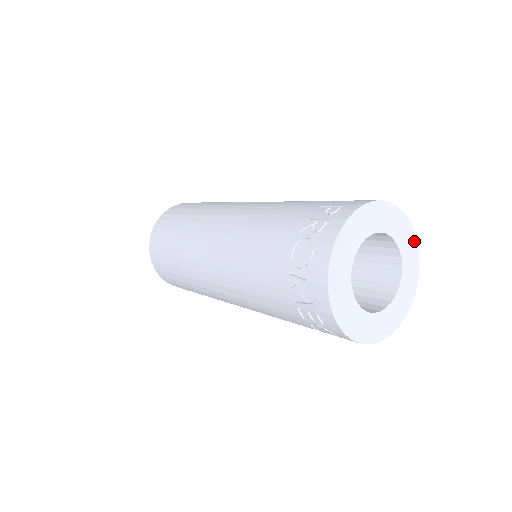
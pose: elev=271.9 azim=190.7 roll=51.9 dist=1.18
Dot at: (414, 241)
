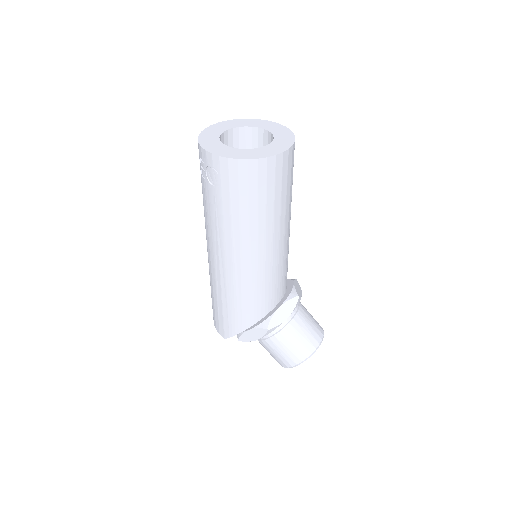
Dot at: (290, 133)
